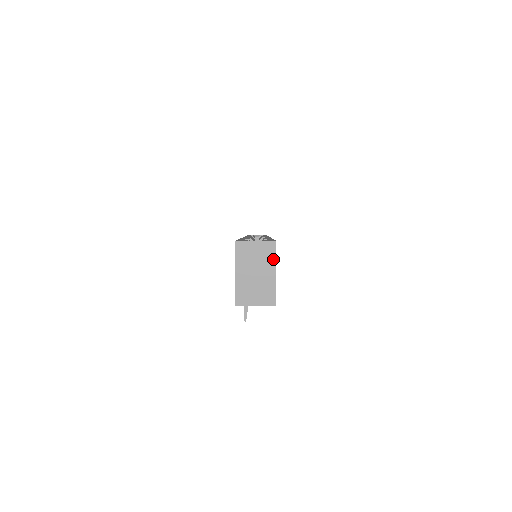
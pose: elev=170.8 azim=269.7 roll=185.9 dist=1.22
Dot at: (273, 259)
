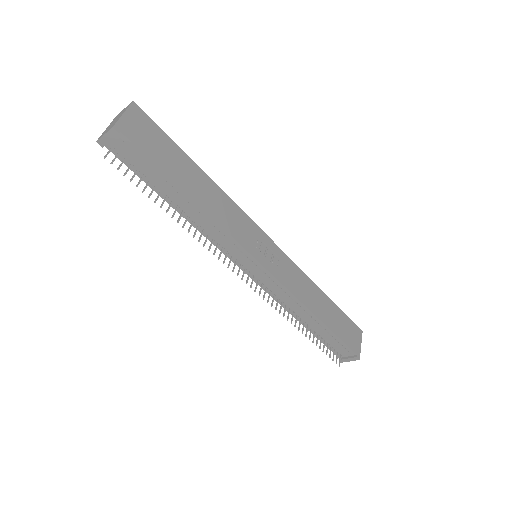
Dot at: (126, 109)
